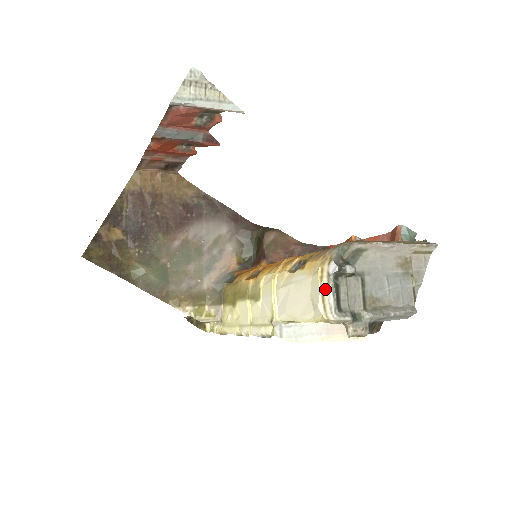
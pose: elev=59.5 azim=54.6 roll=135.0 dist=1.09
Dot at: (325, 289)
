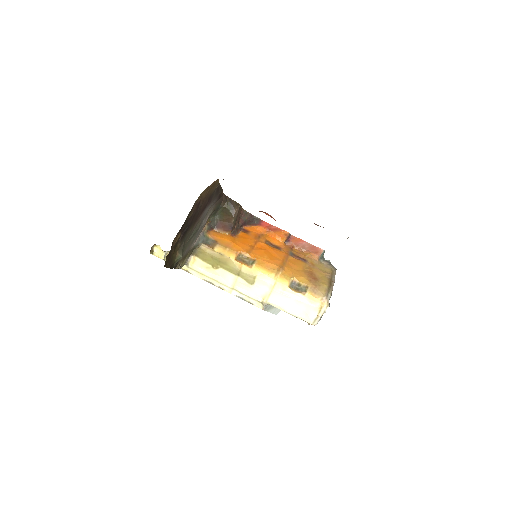
Dot at: (320, 316)
